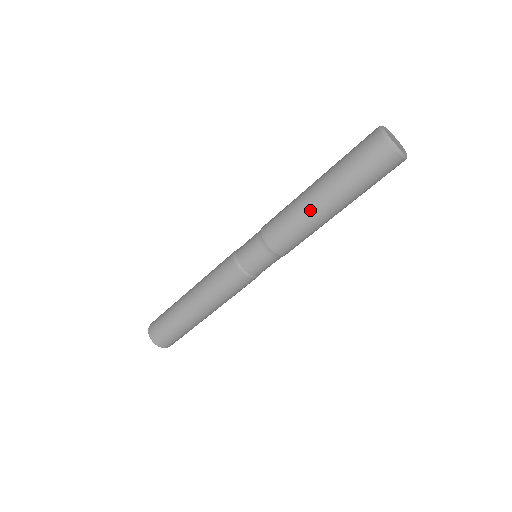
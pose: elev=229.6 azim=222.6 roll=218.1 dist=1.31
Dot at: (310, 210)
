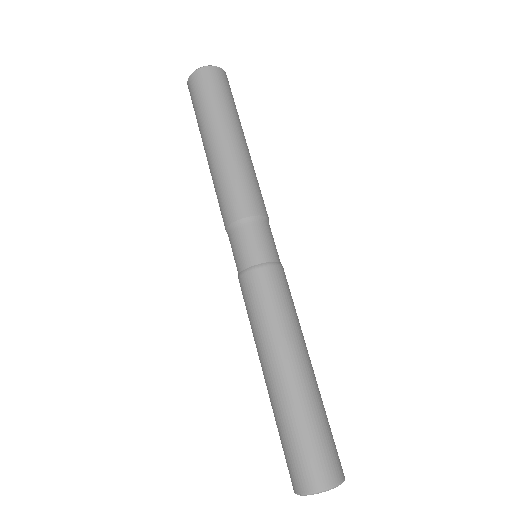
Dot at: (211, 166)
